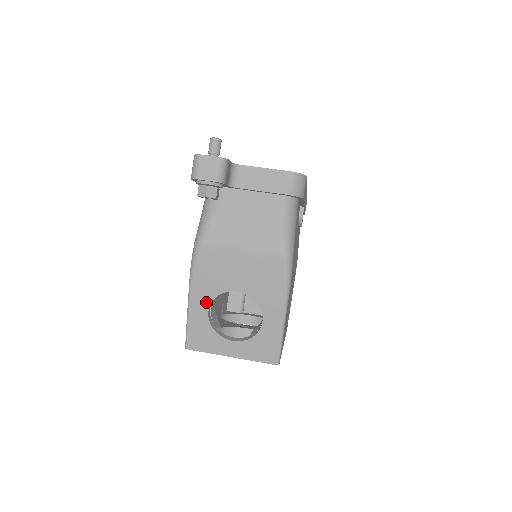
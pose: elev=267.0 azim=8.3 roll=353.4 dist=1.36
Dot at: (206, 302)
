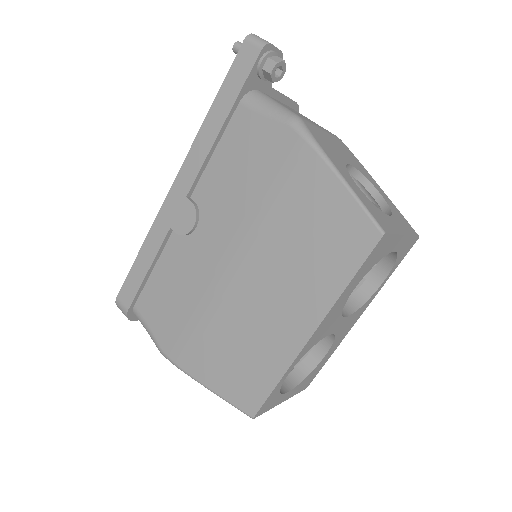
Dot at: (347, 174)
